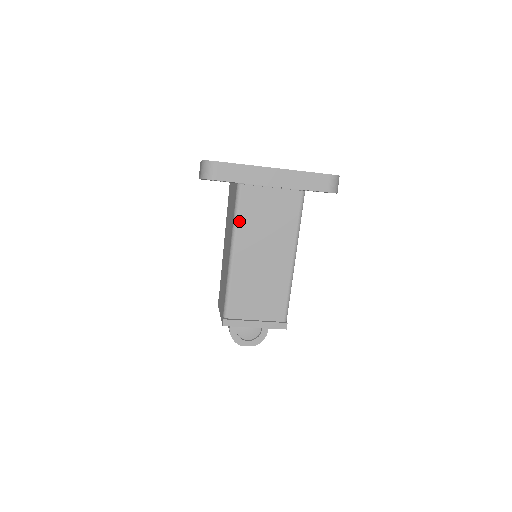
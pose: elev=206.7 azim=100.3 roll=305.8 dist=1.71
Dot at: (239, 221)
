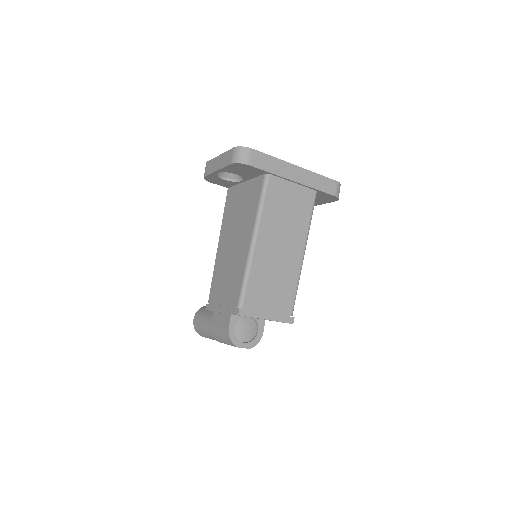
Dot at: (264, 209)
